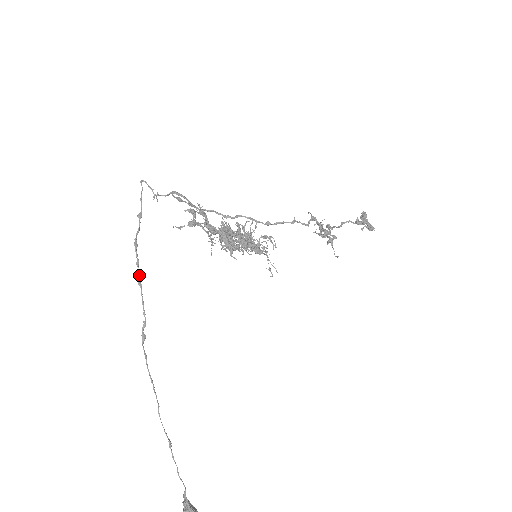
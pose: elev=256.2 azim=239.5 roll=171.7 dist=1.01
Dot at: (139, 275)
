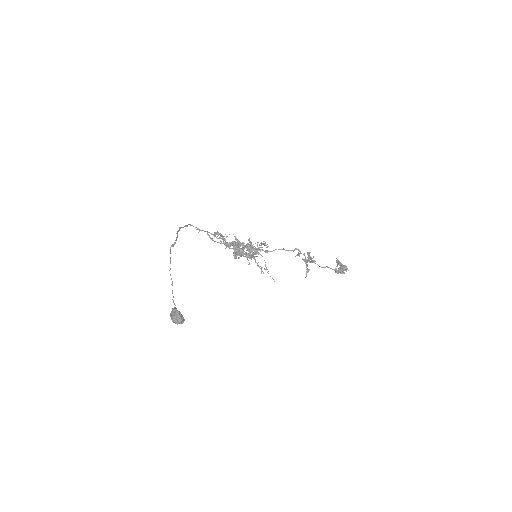
Dot at: occluded
